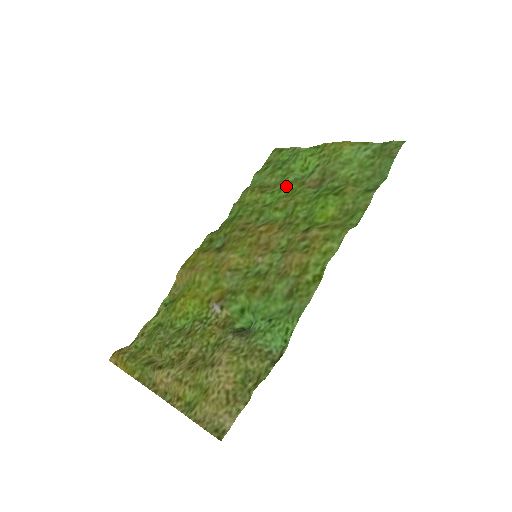
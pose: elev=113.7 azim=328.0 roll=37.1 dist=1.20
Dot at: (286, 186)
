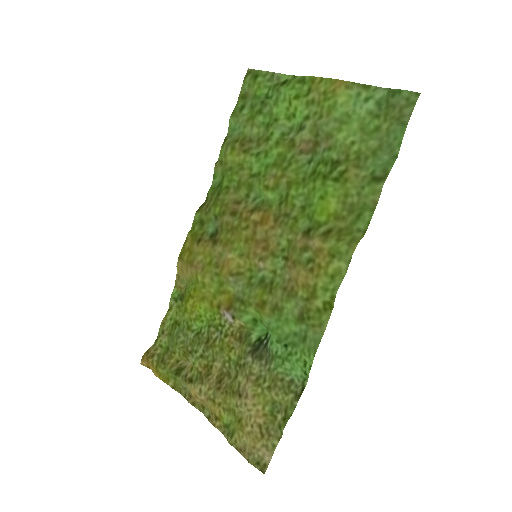
Dot at: (272, 148)
